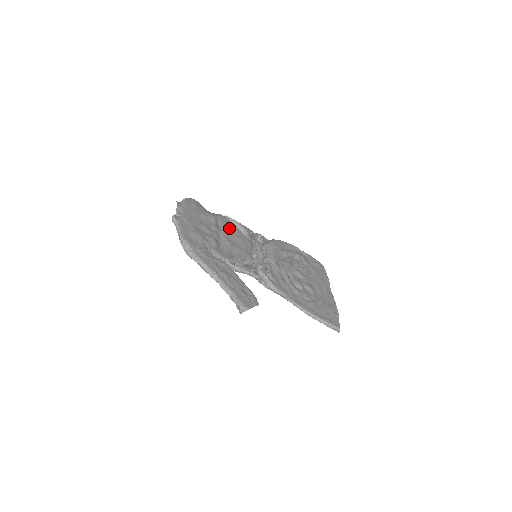
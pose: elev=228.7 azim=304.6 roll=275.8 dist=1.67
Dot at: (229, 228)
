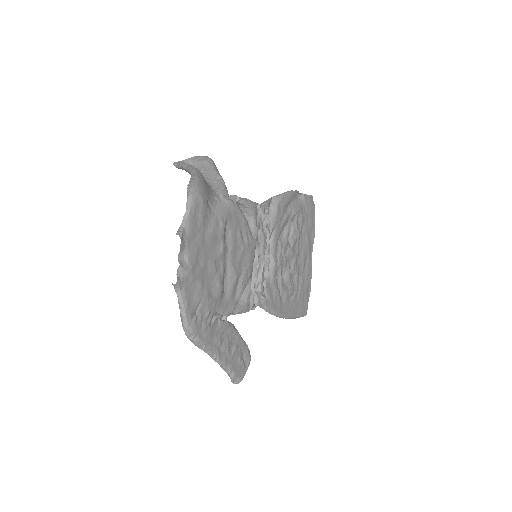
Dot at: (237, 233)
